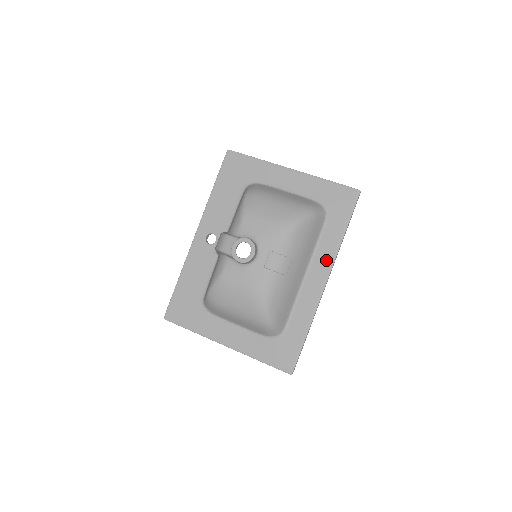
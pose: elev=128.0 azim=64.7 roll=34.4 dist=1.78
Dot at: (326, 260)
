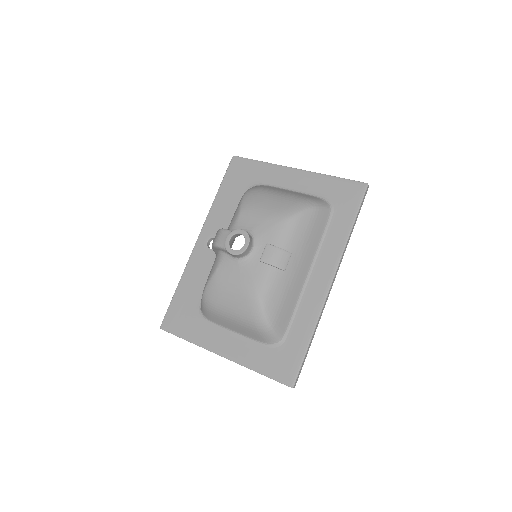
Dot at: (331, 258)
